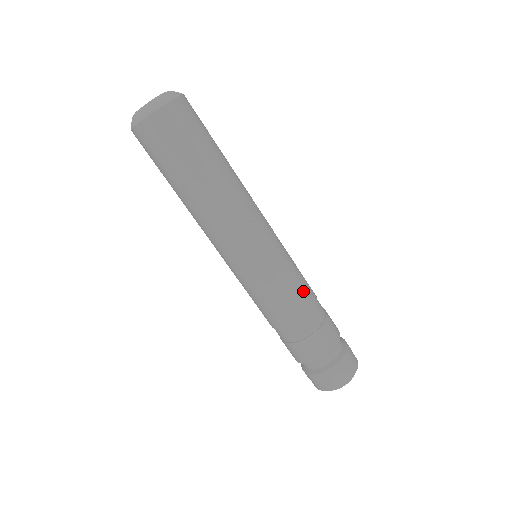
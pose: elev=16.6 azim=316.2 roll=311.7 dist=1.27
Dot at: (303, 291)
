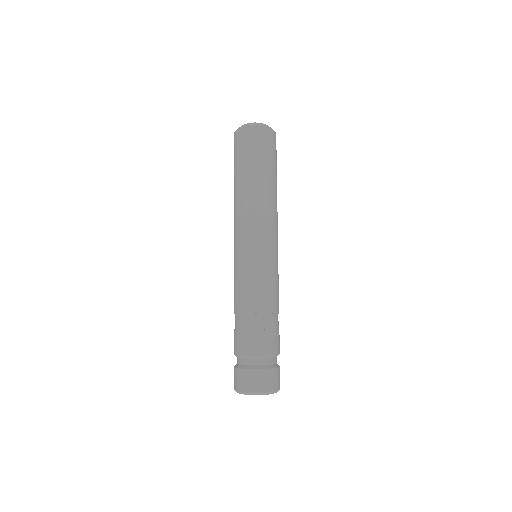
Dot at: occluded
